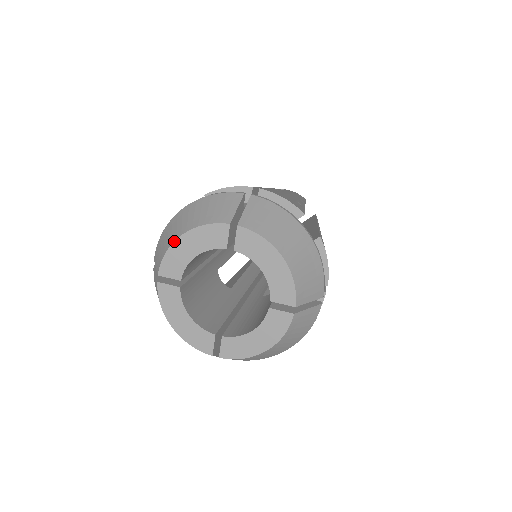
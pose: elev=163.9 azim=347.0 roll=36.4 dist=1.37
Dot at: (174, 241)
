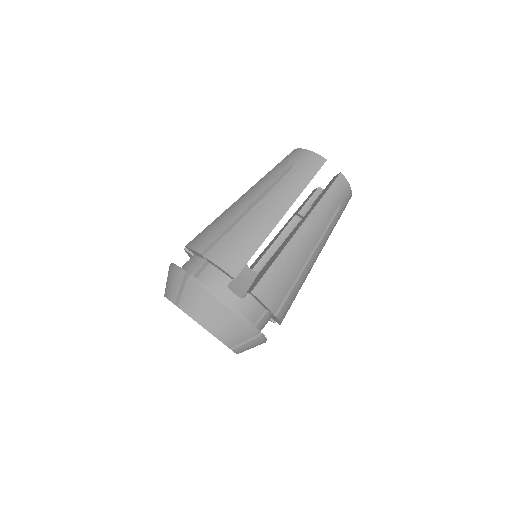
Dot at: occluded
